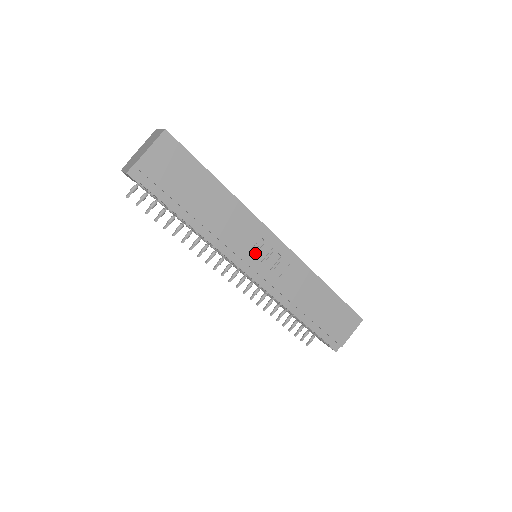
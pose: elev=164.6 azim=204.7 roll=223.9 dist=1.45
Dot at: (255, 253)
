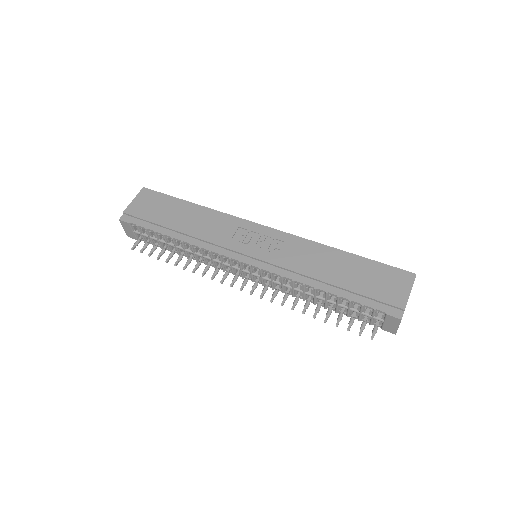
Dot at: (243, 242)
